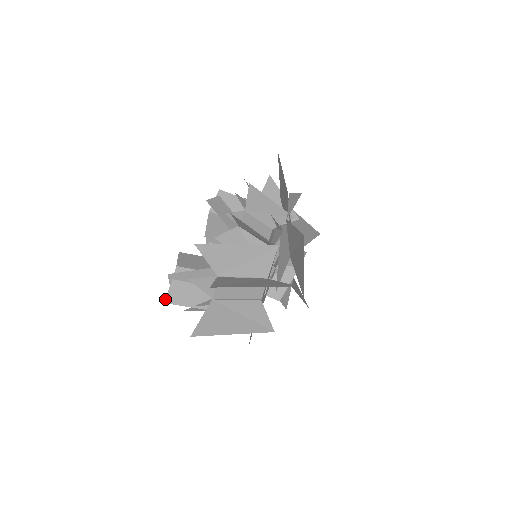
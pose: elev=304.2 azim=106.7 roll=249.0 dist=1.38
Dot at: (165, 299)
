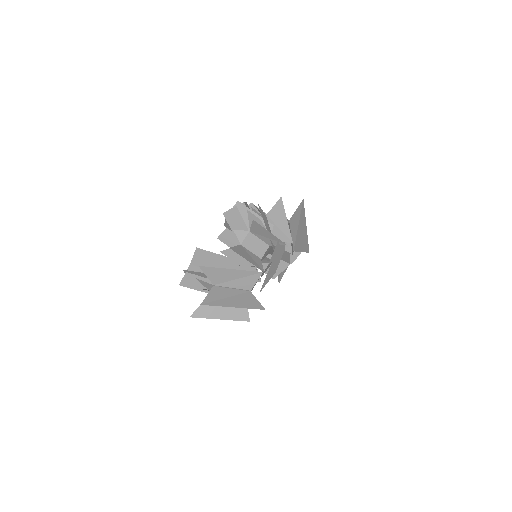
Dot at: (180, 283)
